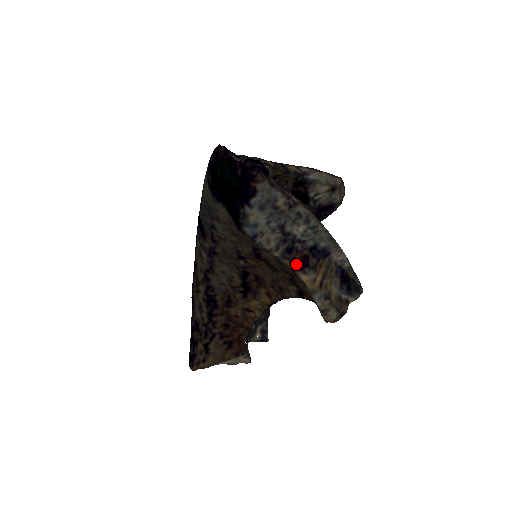
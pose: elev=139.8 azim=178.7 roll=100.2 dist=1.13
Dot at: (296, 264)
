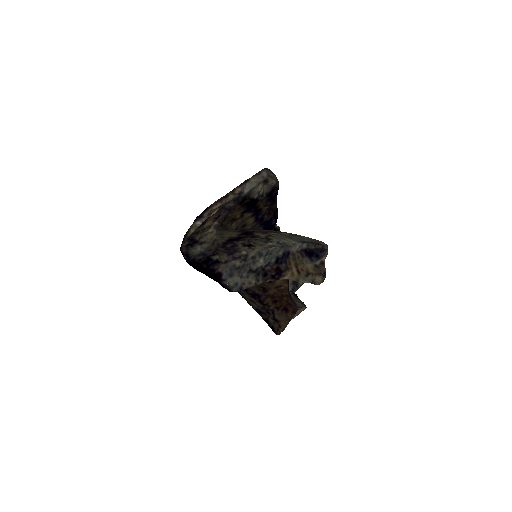
Dot at: (275, 277)
